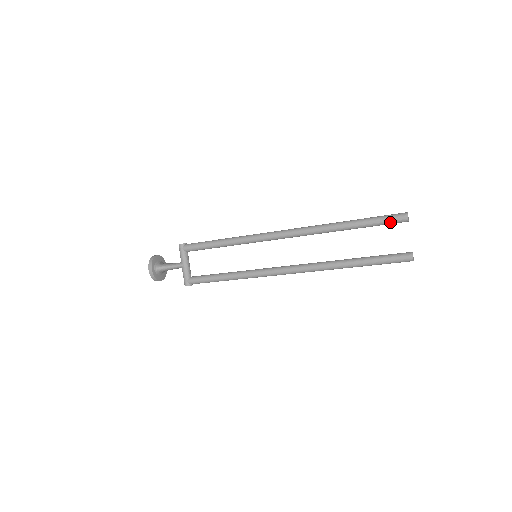
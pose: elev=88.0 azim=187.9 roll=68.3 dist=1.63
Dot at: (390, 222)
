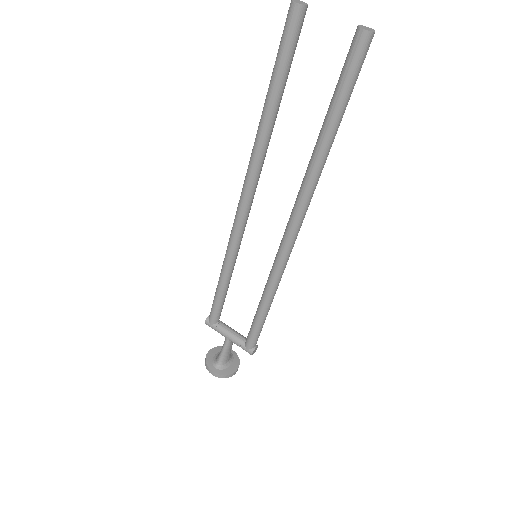
Dot at: (291, 39)
